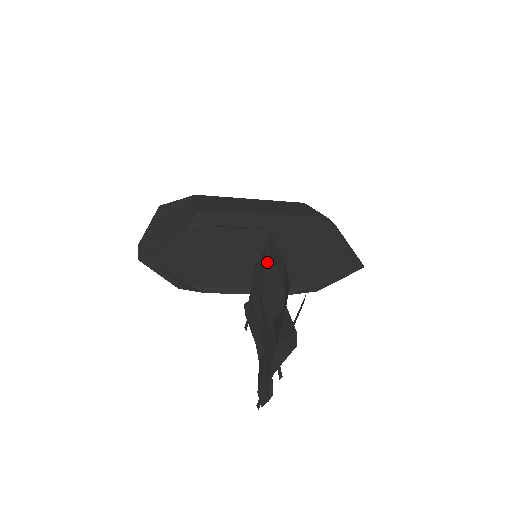
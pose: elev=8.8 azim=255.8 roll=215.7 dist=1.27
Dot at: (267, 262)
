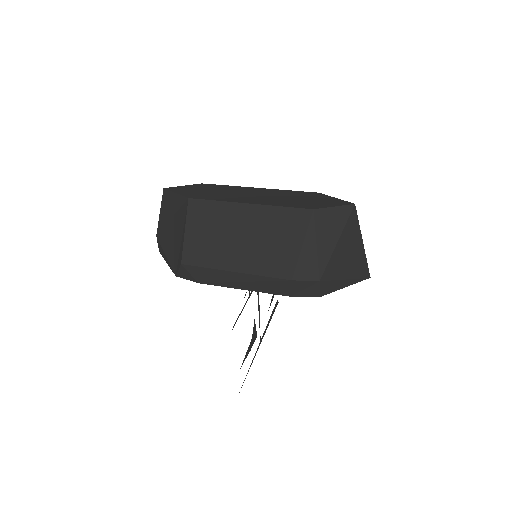
Dot at: occluded
